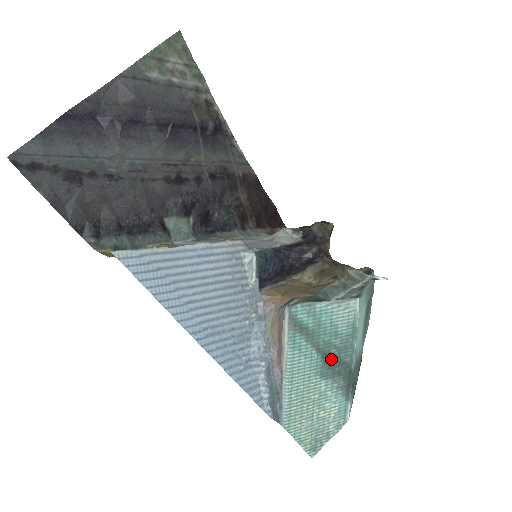
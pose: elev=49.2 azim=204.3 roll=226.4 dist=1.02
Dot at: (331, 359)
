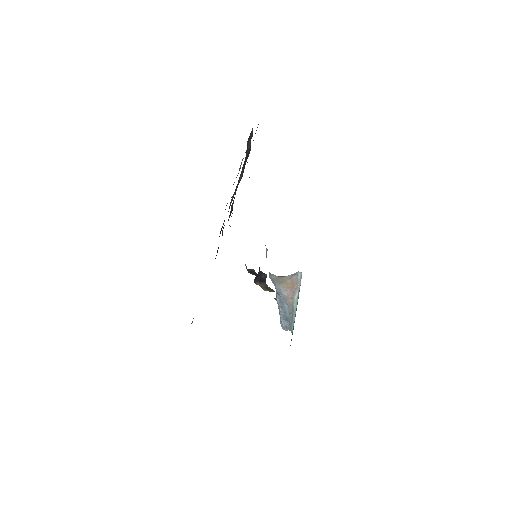
Dot at: (295, 316)
